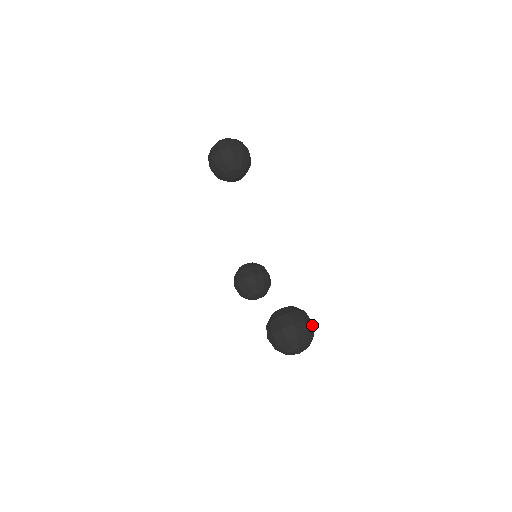
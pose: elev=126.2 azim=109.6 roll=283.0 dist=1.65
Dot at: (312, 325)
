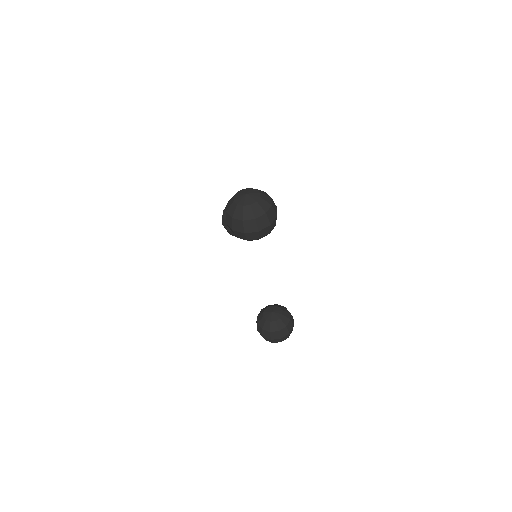
Dot at: occluded
